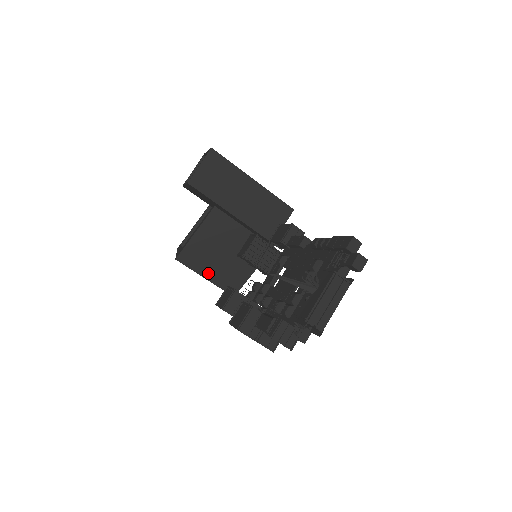
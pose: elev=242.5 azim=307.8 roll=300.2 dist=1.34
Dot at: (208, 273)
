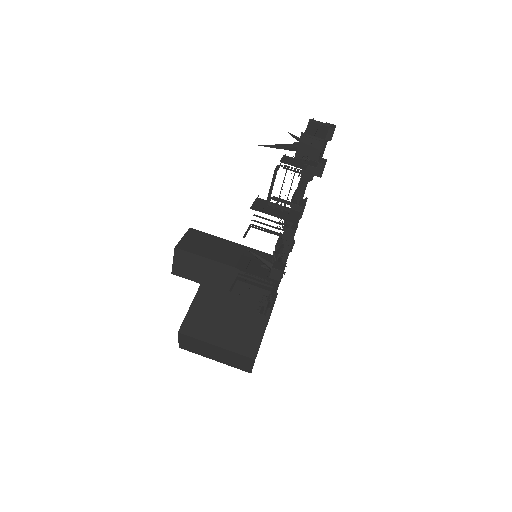
Dot at: (217, 339)
